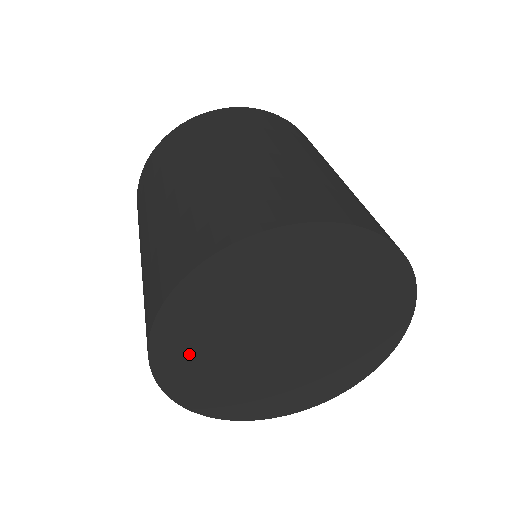
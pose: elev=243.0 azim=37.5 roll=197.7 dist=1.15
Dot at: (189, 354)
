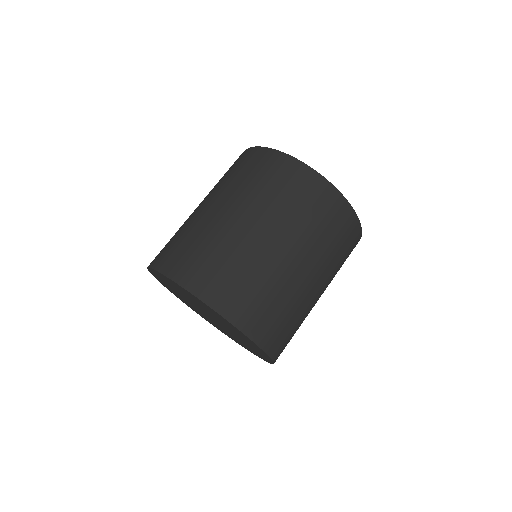
Dot at: (170, 289)
